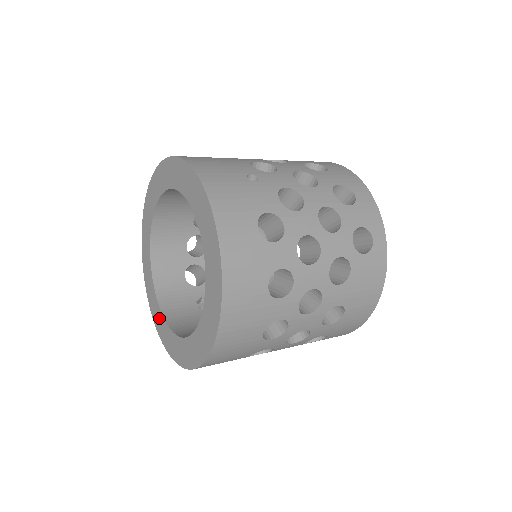
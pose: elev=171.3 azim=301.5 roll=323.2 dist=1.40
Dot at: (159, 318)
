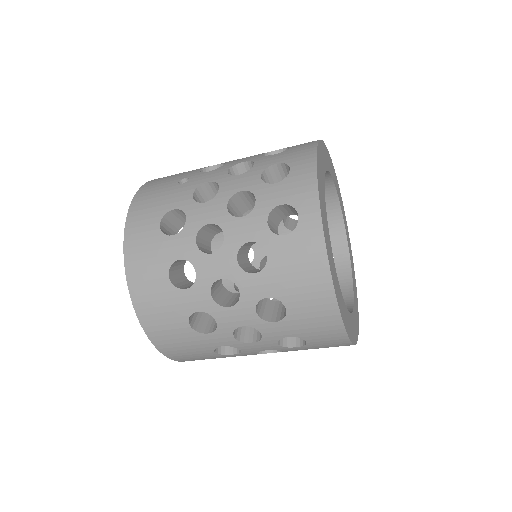
Dot at: occluded
